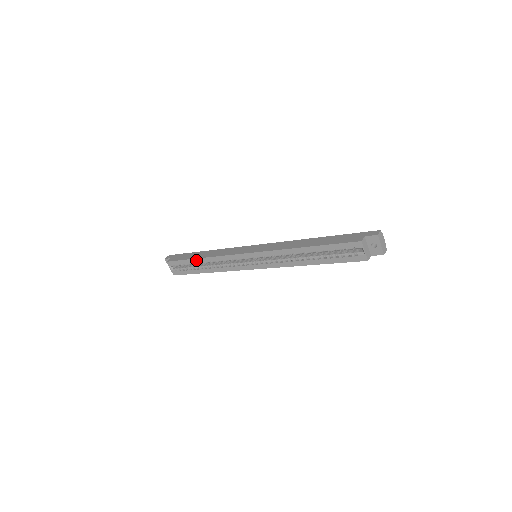
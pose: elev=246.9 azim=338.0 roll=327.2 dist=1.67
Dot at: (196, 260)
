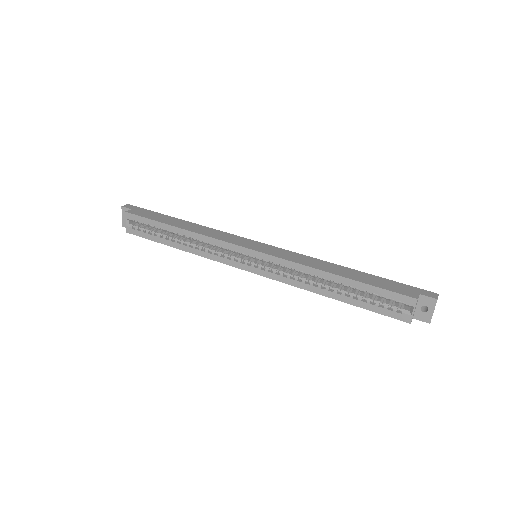
Dot at: (171, 227)
